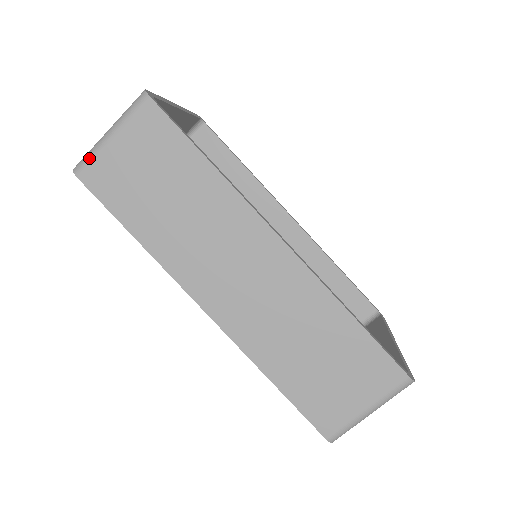
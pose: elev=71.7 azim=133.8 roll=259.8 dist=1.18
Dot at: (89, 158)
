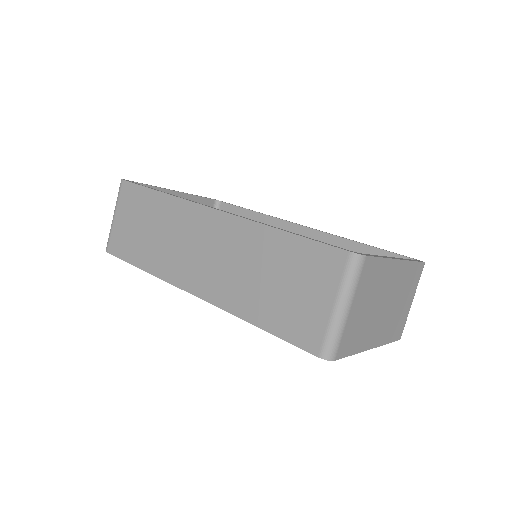
Dot at: (109, 237)
